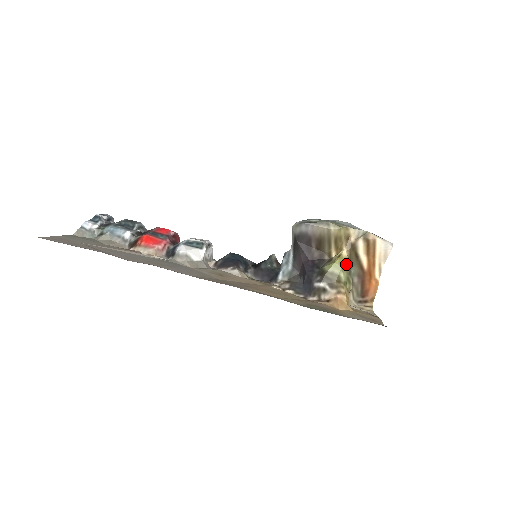
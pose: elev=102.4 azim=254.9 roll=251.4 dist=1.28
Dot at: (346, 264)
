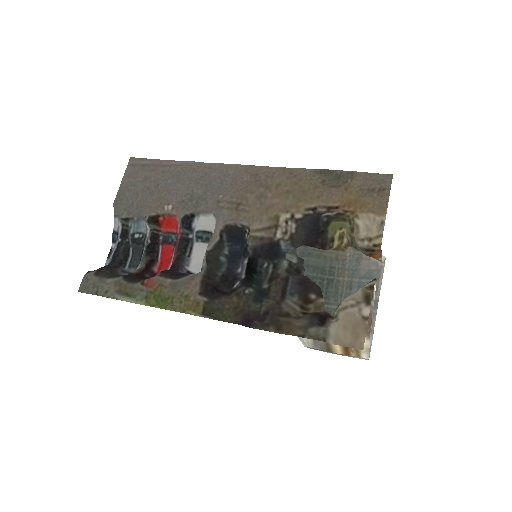
Dot at: (347, 236)
